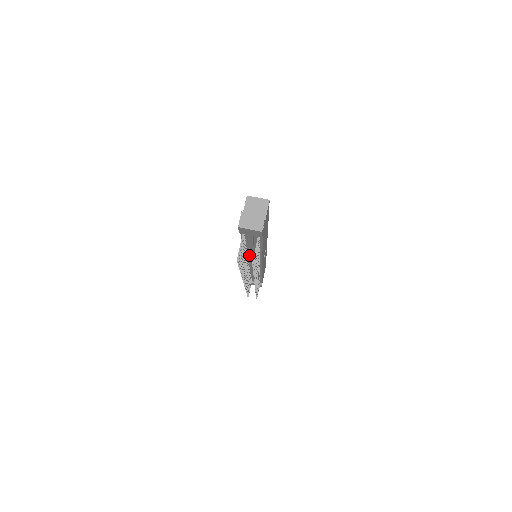
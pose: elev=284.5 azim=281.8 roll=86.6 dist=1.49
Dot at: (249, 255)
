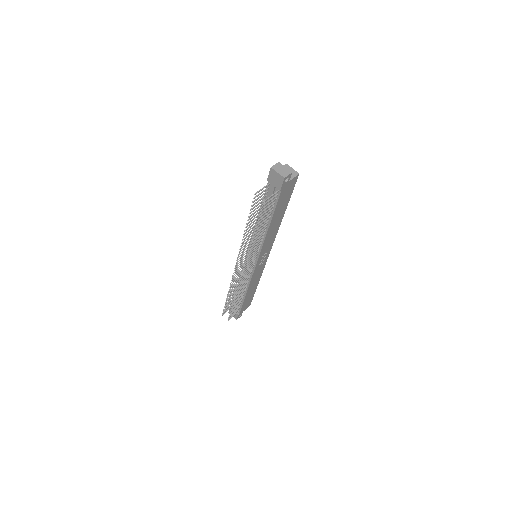
Dot at: occluded
